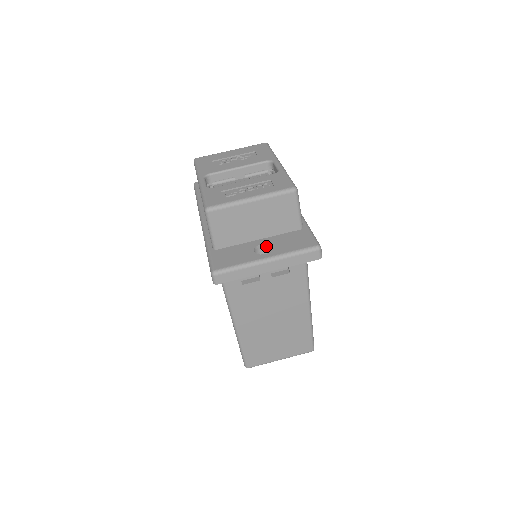
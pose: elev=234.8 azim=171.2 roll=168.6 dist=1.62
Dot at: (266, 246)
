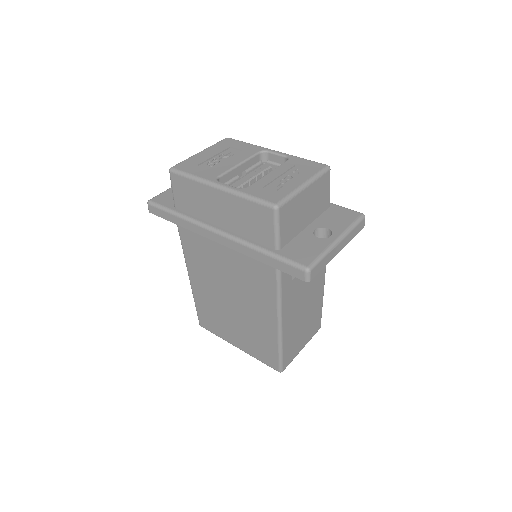
Dot at: (318, 230)
